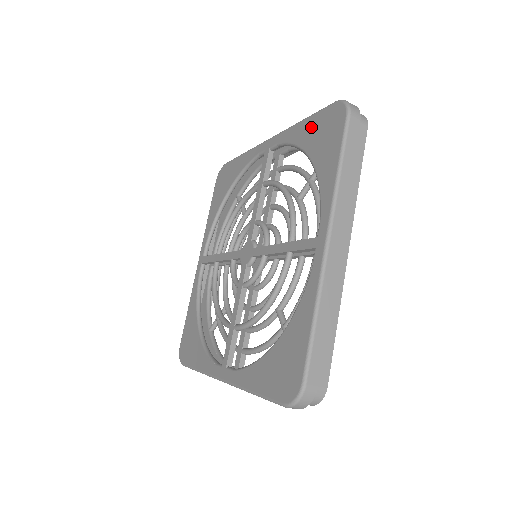
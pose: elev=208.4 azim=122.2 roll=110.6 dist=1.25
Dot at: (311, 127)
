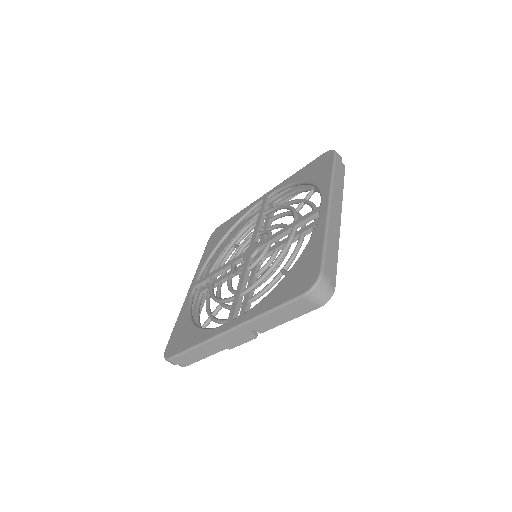
Dot at: (305, 170)
